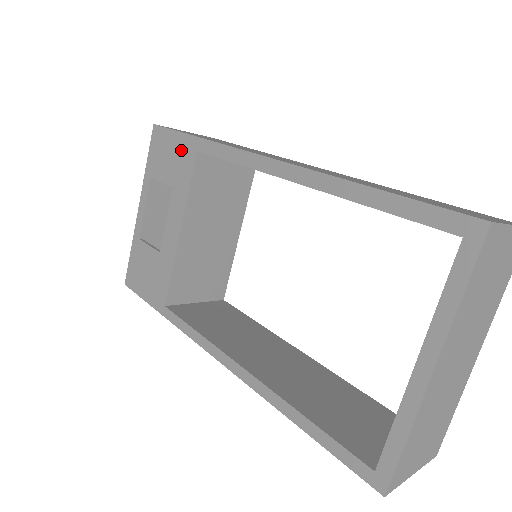
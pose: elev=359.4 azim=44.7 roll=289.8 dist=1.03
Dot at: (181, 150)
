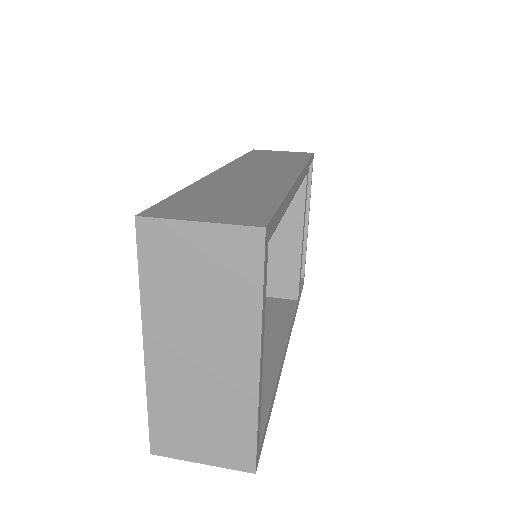
Dot at: occluded
